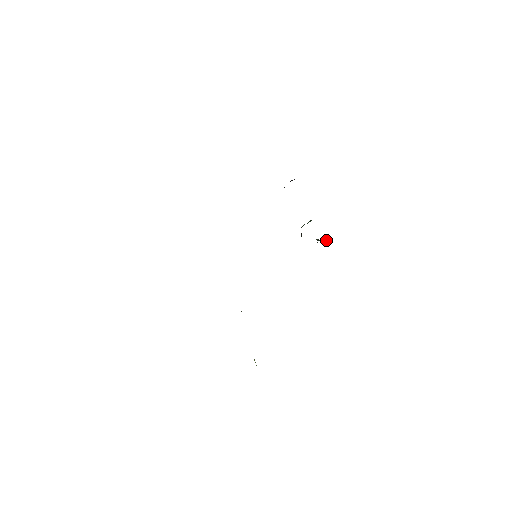
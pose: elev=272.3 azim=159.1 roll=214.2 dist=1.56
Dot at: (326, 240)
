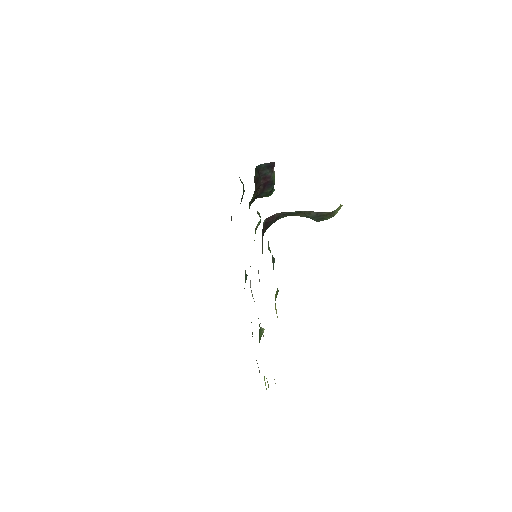
Dot at: (312, 213)
